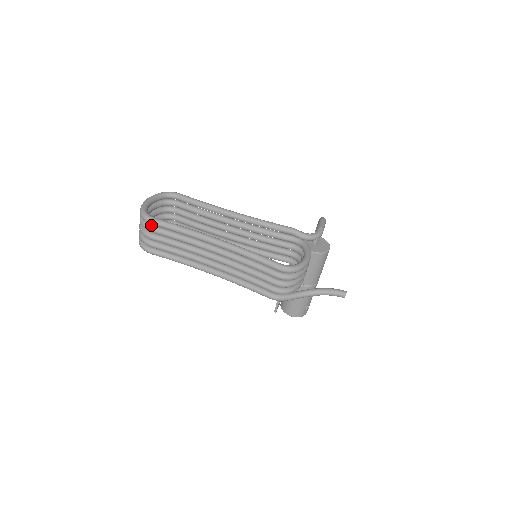
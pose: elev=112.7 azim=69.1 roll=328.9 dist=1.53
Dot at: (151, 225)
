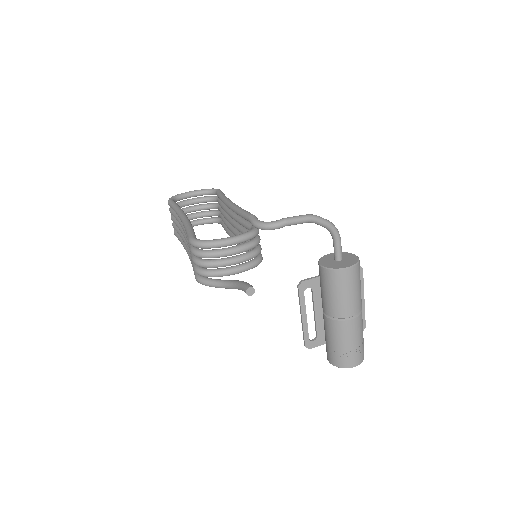
Dot at: occluded
